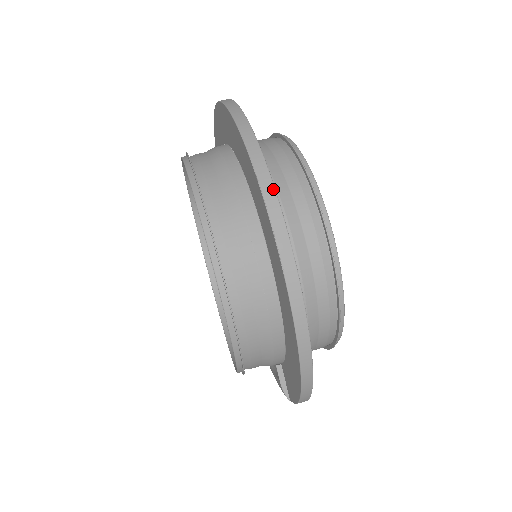
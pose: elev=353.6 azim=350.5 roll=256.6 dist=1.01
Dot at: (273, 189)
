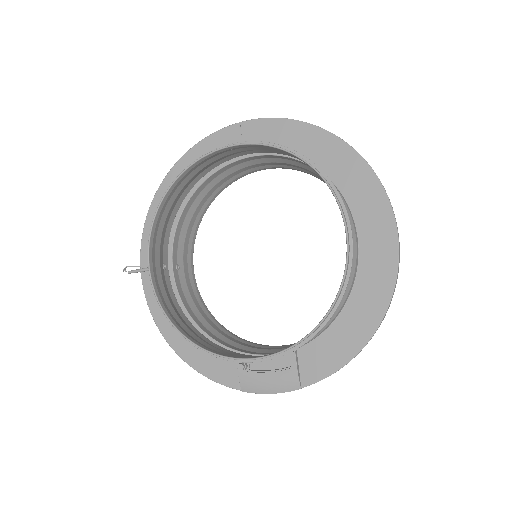
Dot at: (376, 175)
